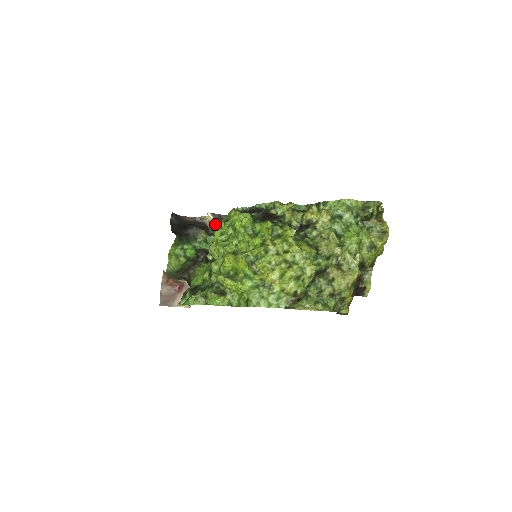
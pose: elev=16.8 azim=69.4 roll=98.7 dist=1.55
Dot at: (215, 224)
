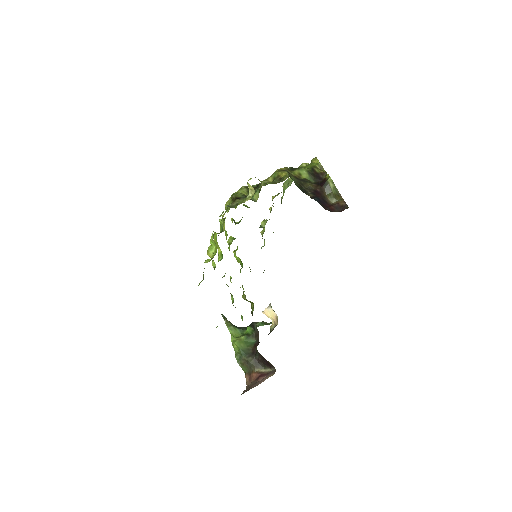
Dot at: (272, 314)
